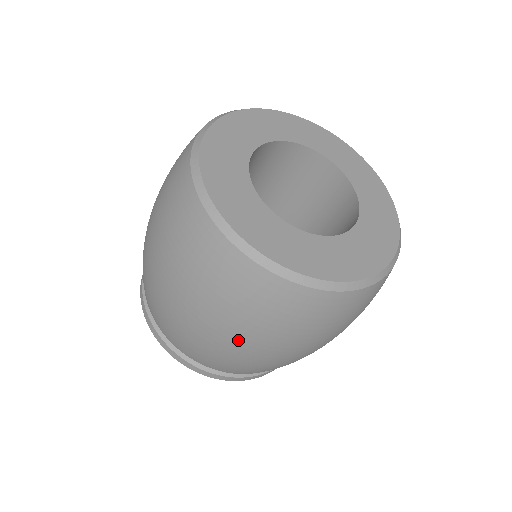
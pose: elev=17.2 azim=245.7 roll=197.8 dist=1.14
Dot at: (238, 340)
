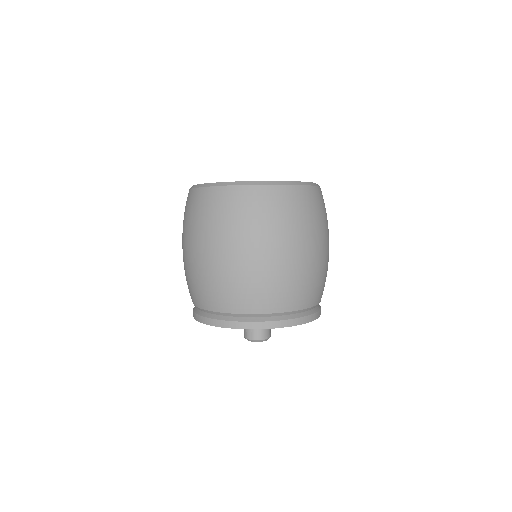
Dot at: (221, 247)
